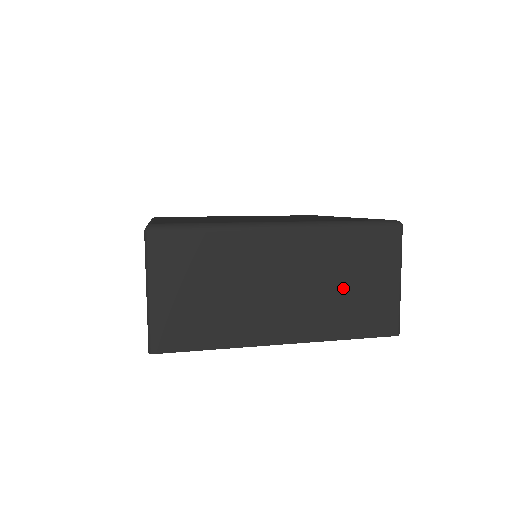
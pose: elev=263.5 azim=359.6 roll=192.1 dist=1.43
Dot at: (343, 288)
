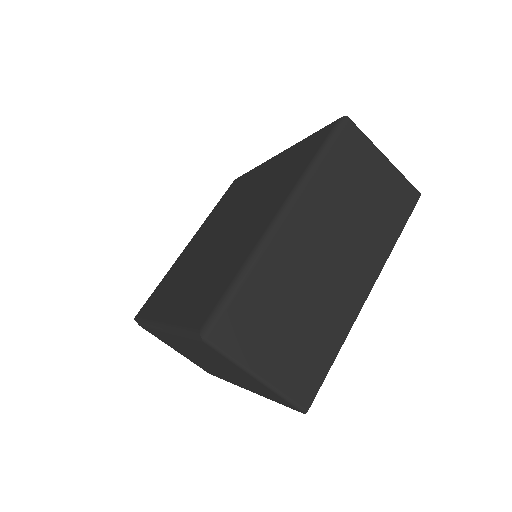
Dot at: (362, 207)
